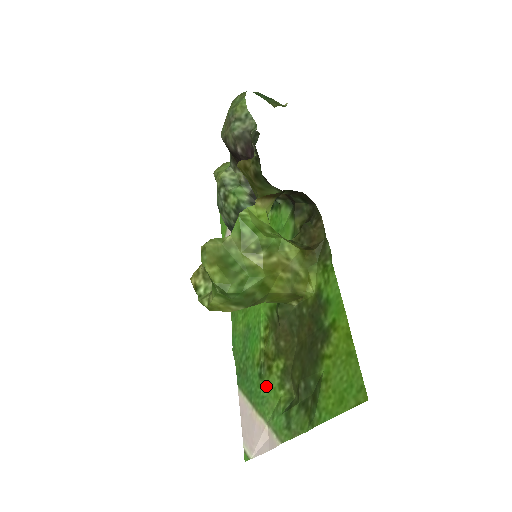
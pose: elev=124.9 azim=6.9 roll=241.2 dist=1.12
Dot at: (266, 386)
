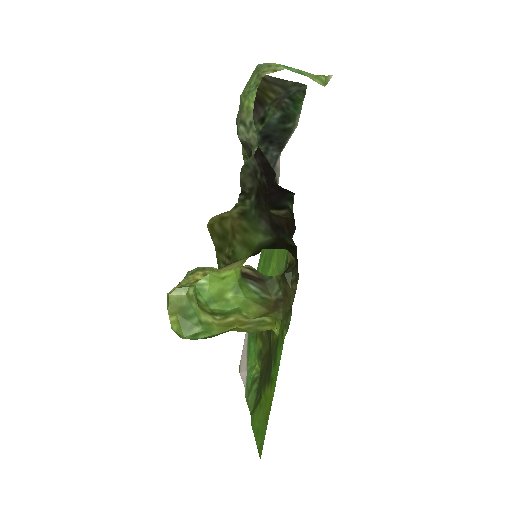
Dot at: (253, 345)
